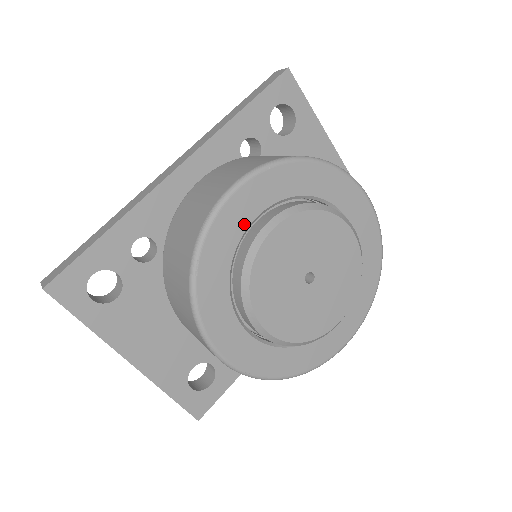
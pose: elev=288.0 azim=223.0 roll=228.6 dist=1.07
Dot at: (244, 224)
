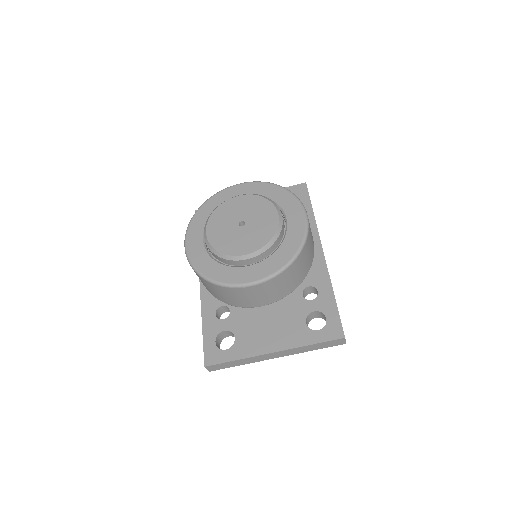
Dot at: (201, 246)
